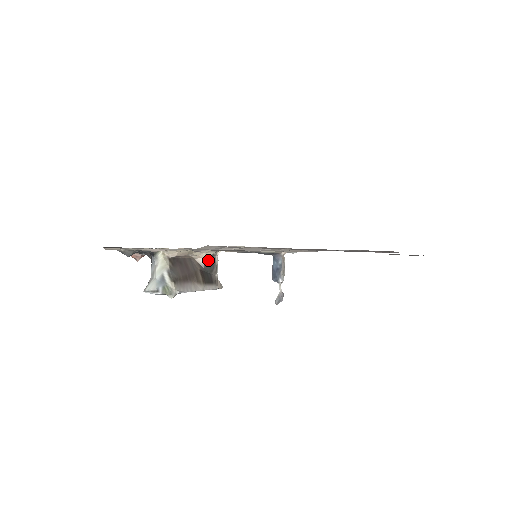
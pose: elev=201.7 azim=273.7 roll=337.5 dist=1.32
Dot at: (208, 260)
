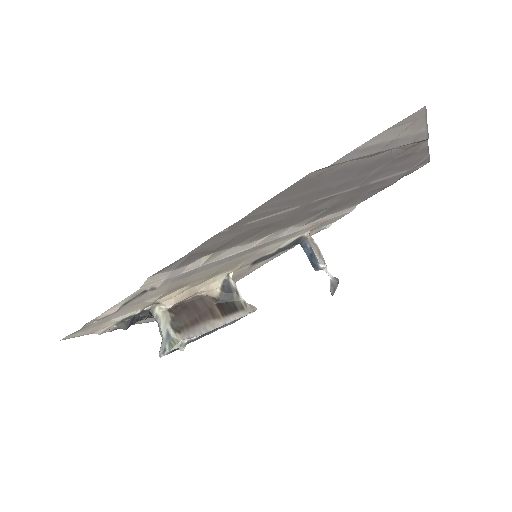
Dot at: (221, 289)
